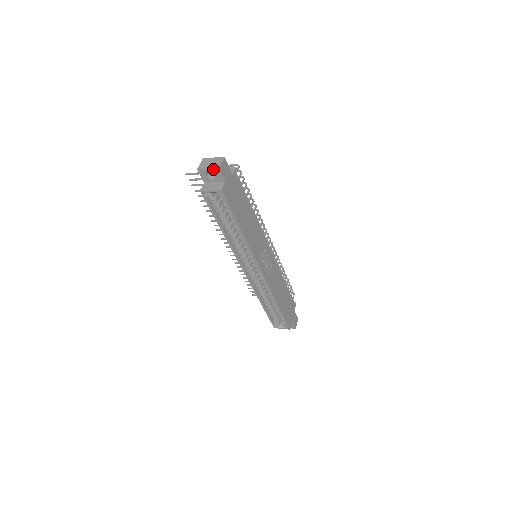
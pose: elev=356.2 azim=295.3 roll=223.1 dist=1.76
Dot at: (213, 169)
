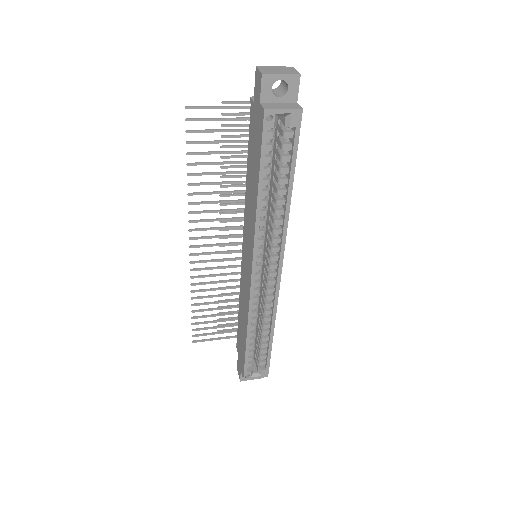
Dot at: (290, 76)
